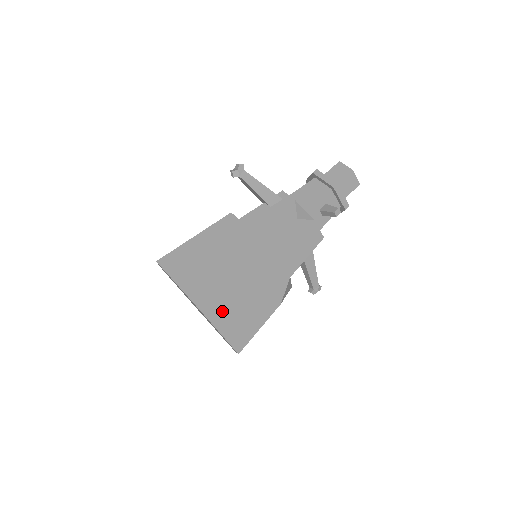
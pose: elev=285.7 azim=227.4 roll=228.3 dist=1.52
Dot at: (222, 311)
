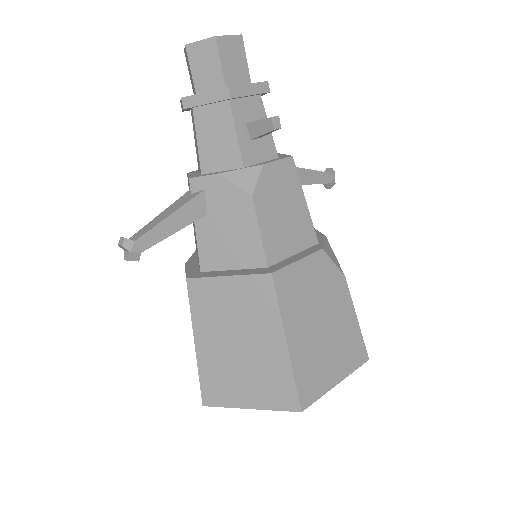
Dot at: (319, 374)
